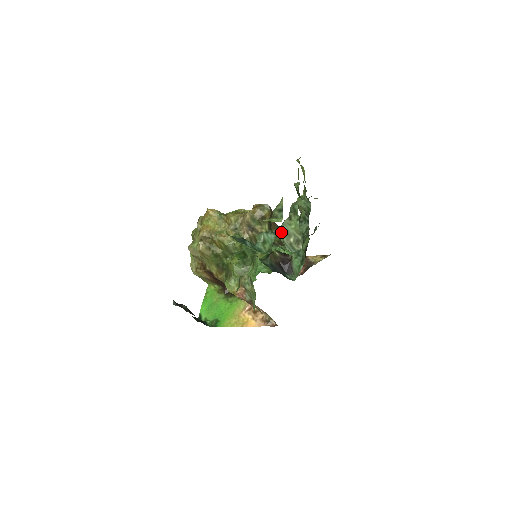
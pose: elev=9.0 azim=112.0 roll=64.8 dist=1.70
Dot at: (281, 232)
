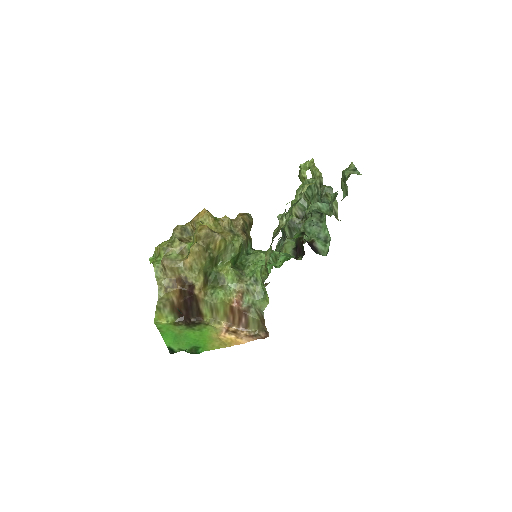
Dot at: occluded
